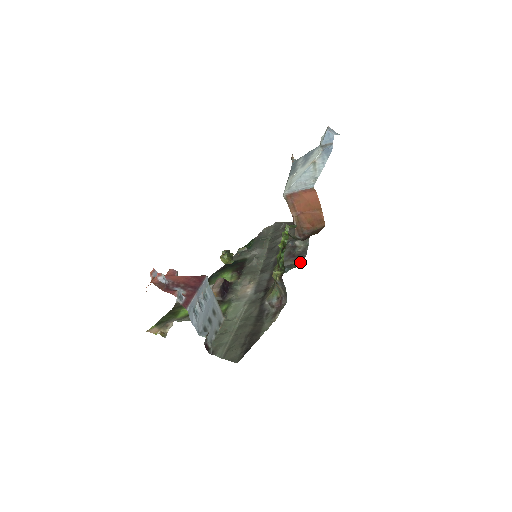
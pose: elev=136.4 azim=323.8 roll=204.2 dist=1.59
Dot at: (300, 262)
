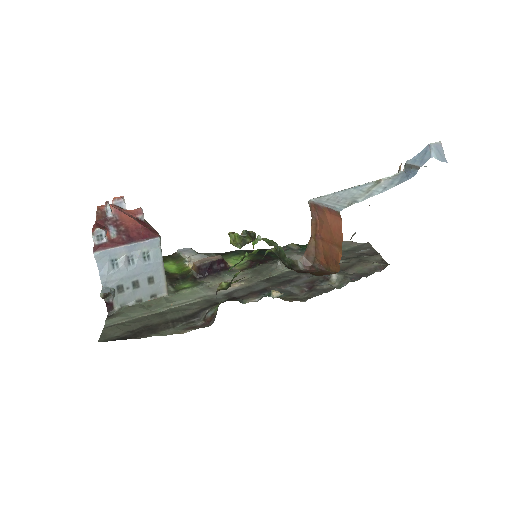
Dot at: occluded
